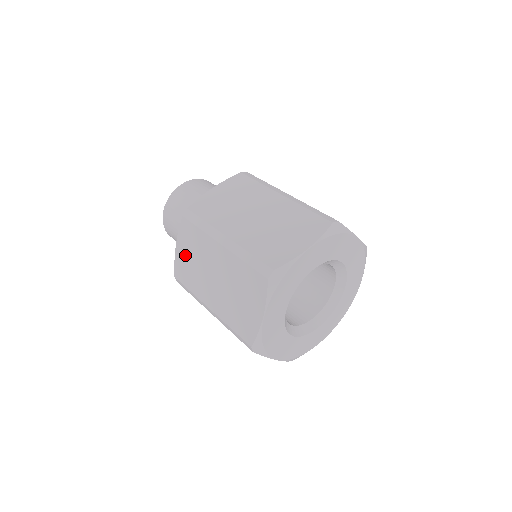
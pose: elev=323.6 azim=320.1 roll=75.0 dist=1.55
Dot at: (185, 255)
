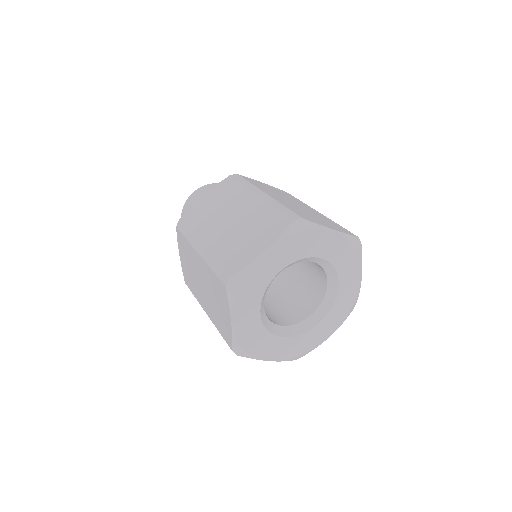
Dot at: (208, 203)
